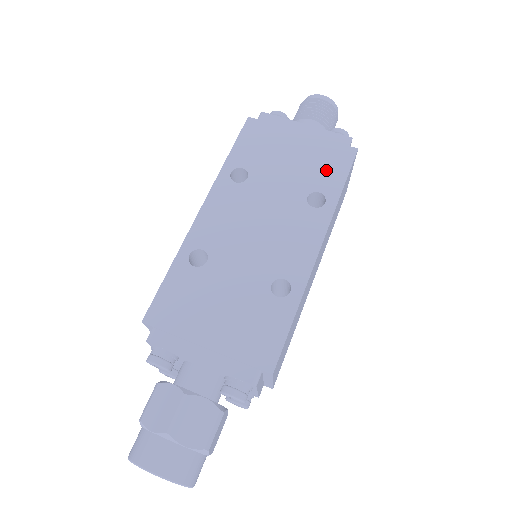
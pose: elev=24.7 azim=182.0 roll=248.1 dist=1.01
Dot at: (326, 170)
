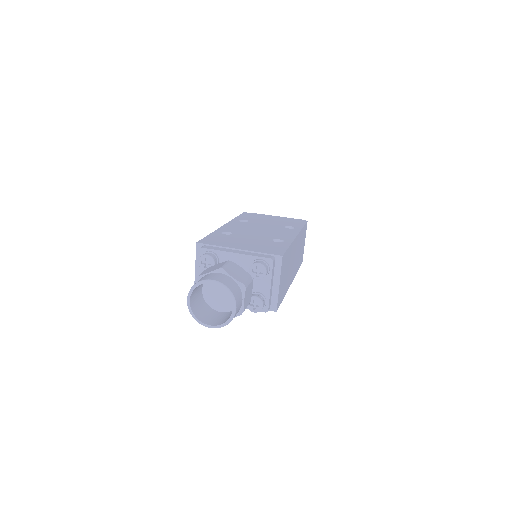
Dot at: (292, 223)
